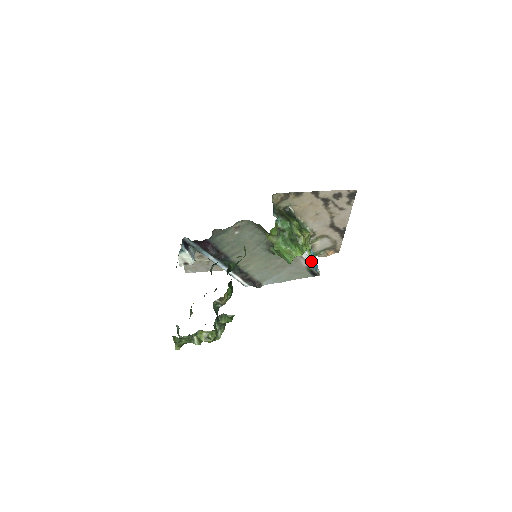
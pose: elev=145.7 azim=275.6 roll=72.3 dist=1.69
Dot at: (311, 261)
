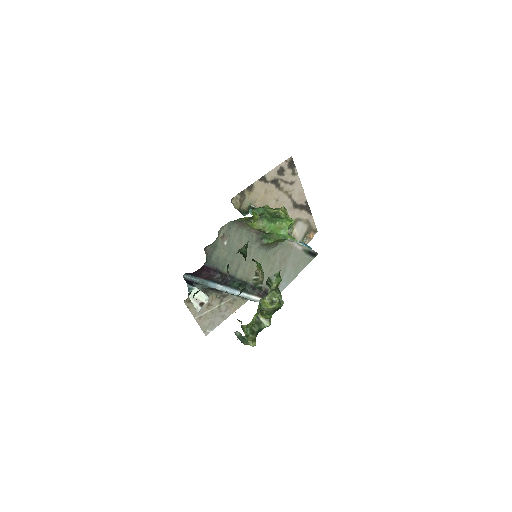
Dot at: (302, 244)
